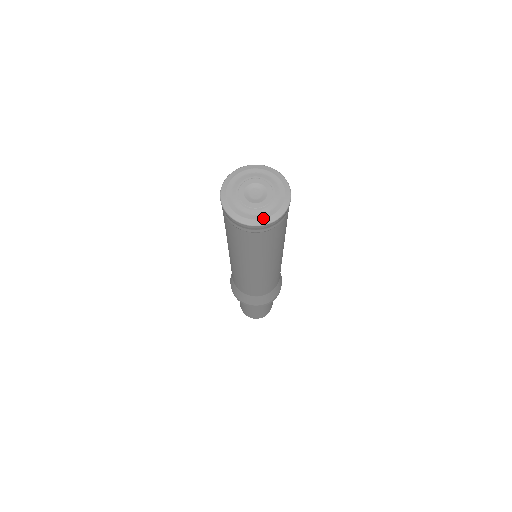
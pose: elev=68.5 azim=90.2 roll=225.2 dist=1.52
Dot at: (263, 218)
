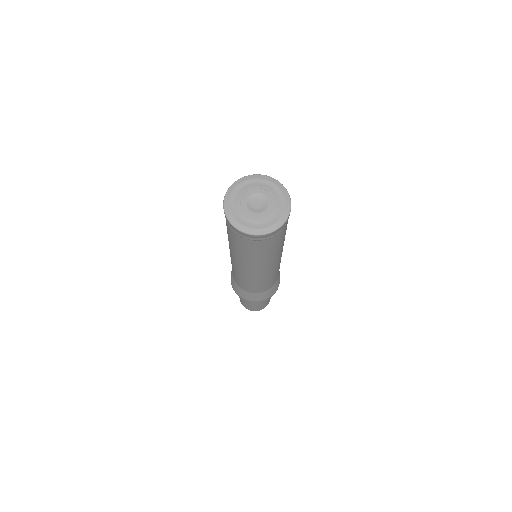
Dot at: (266, 227)
